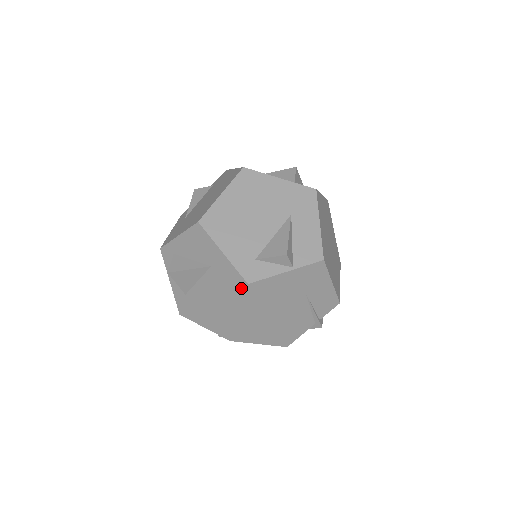
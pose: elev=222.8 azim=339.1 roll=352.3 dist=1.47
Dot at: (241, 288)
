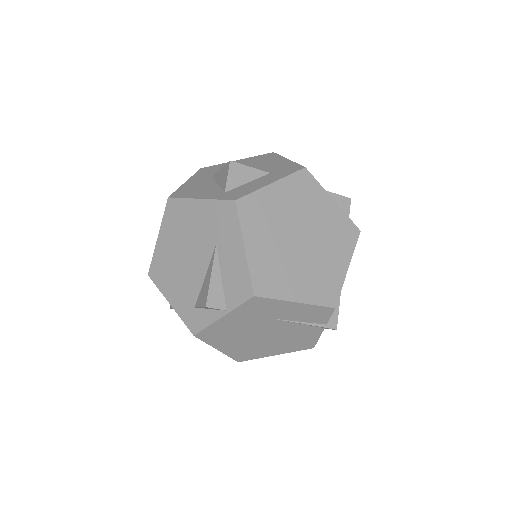
Dot at: occluded
